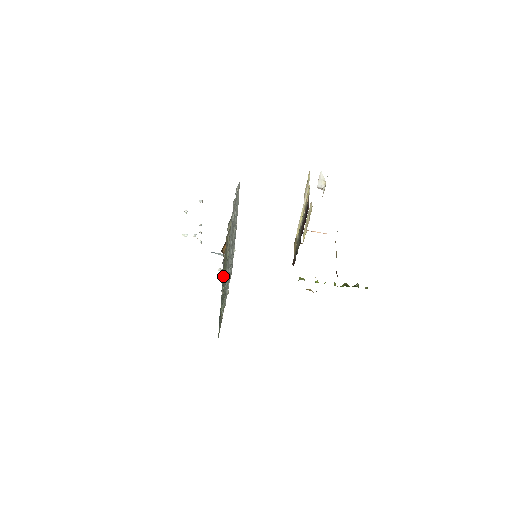
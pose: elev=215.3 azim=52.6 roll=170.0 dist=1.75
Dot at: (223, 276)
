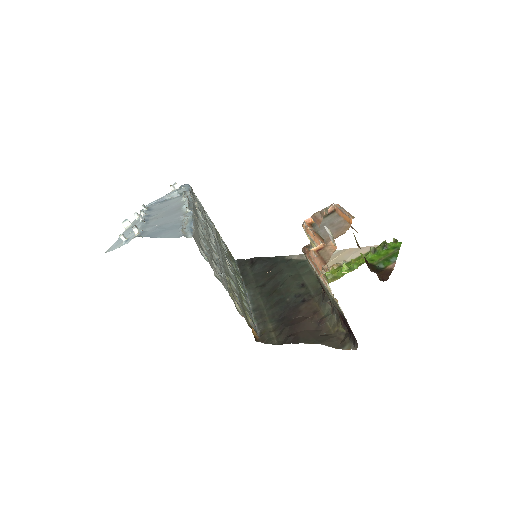
Dot at: (246, 305)
